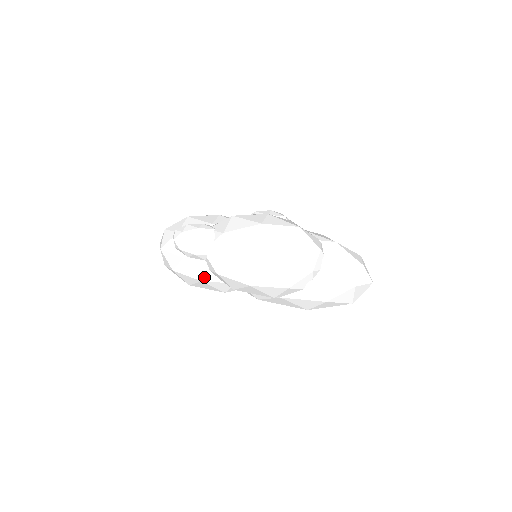
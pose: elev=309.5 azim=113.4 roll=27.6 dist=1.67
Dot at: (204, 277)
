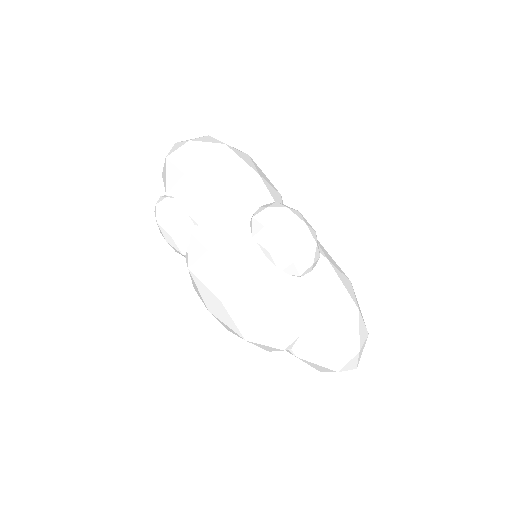
Dot at: occluded
